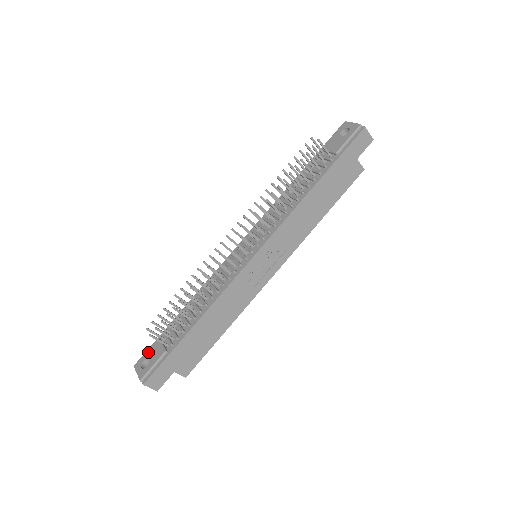
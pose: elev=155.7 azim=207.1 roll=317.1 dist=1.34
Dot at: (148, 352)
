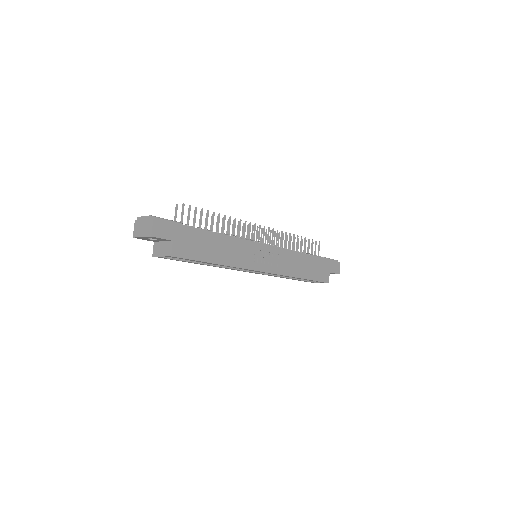
Dot at: occluded
